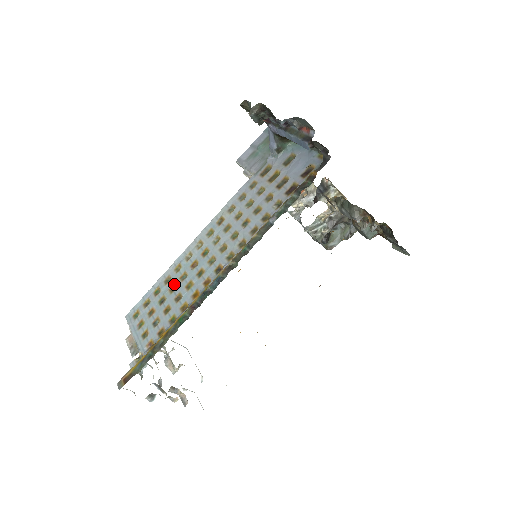
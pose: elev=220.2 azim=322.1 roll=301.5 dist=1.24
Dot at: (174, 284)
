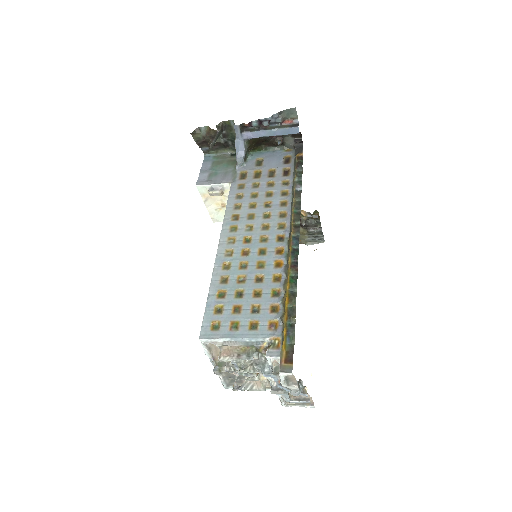
Dot at: (239, 276)
